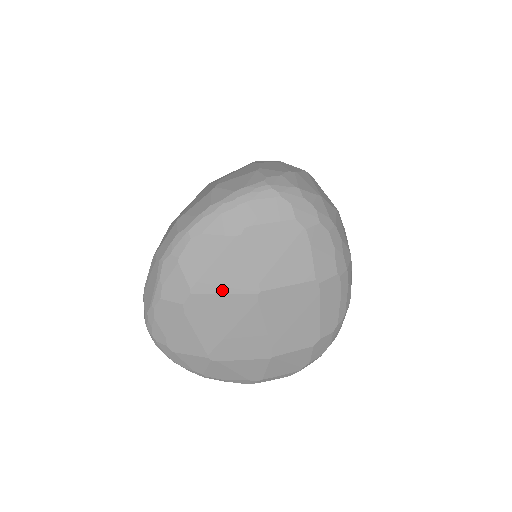
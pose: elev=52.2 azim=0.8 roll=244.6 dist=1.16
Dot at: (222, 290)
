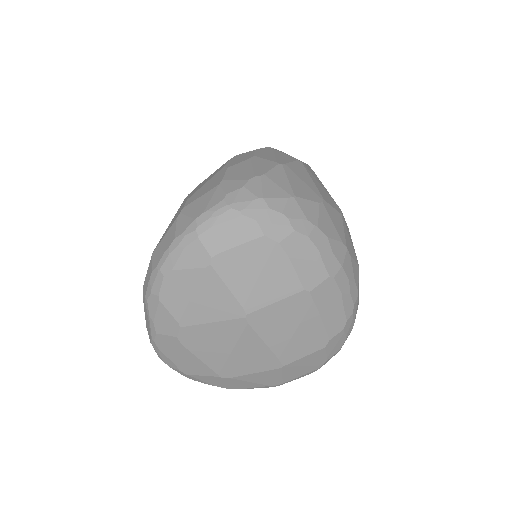
Dot at: (209, 319)
